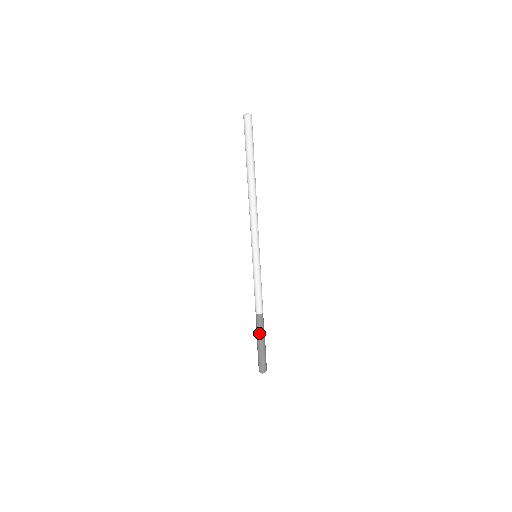
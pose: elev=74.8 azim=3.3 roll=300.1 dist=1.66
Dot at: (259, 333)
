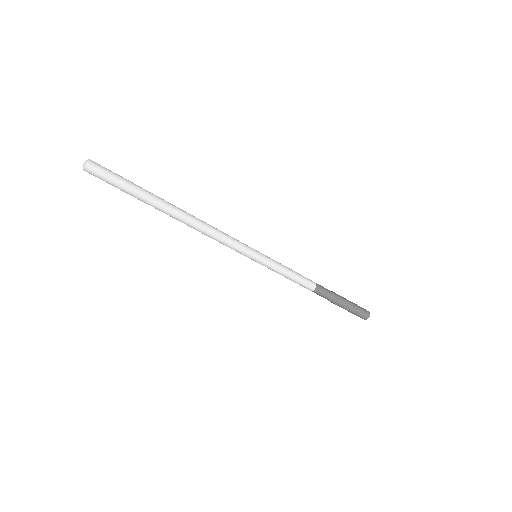
Dot at: (332, 300)
